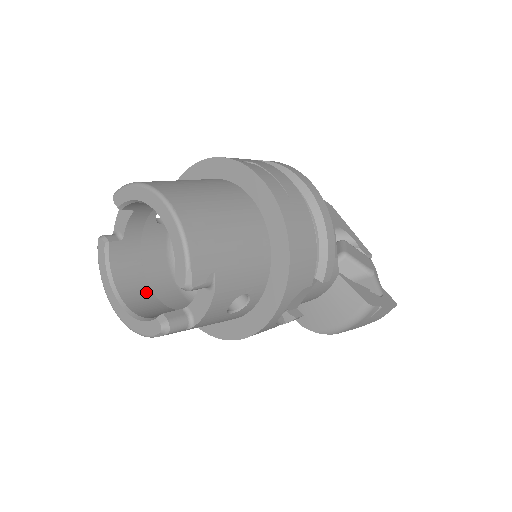
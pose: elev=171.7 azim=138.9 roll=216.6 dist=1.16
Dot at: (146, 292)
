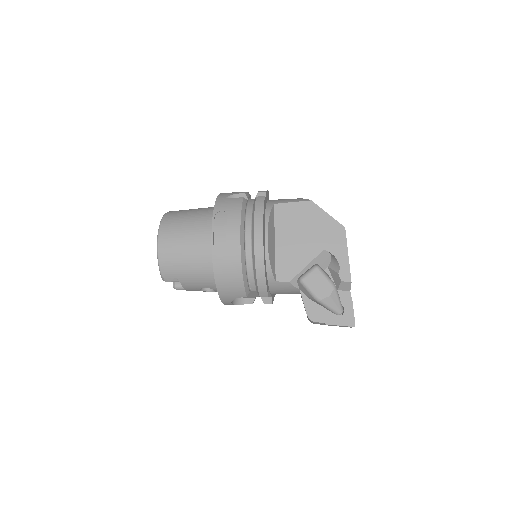
Dot at: occluded
